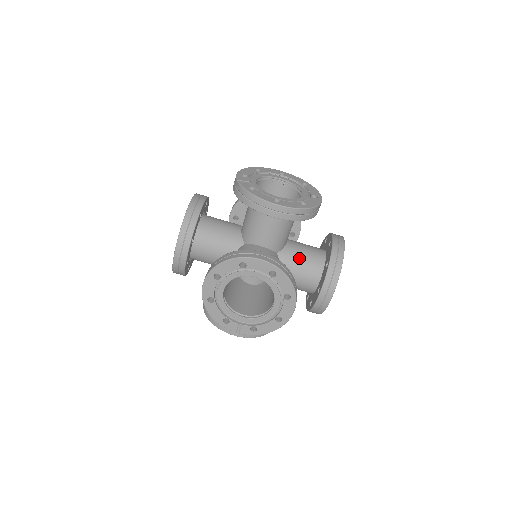
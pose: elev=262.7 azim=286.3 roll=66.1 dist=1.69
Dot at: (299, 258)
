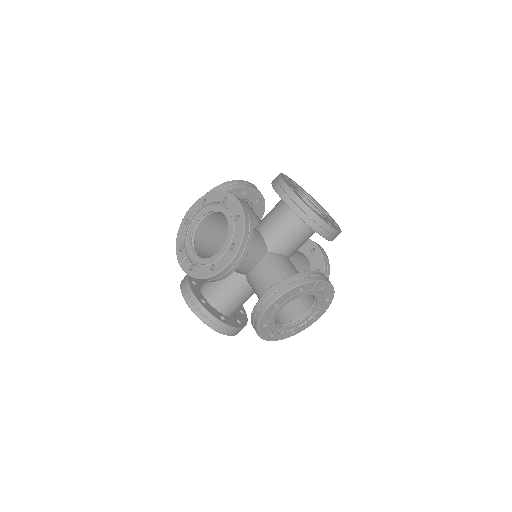
Dot at: (280, 266)
